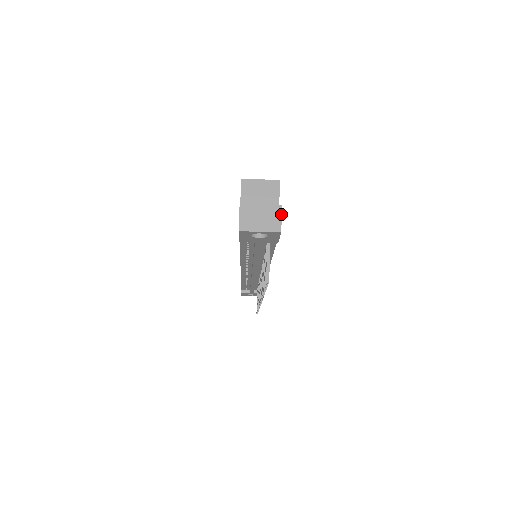
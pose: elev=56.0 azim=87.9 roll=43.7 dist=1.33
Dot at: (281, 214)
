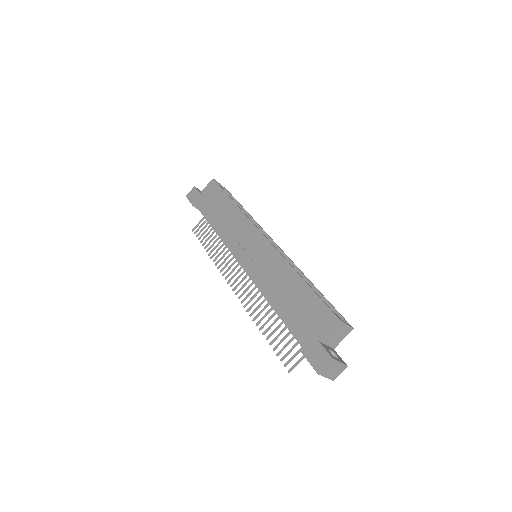
Dot at: occluded
